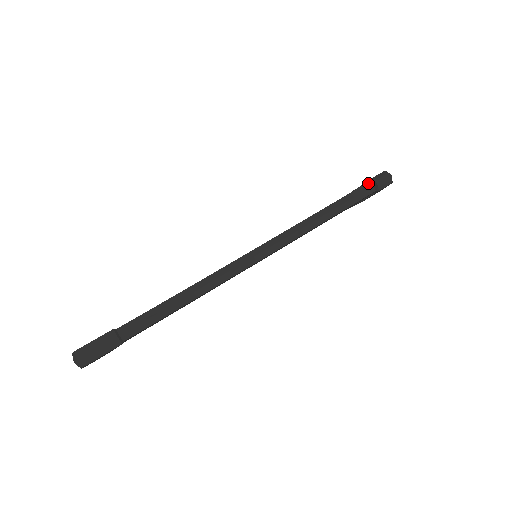
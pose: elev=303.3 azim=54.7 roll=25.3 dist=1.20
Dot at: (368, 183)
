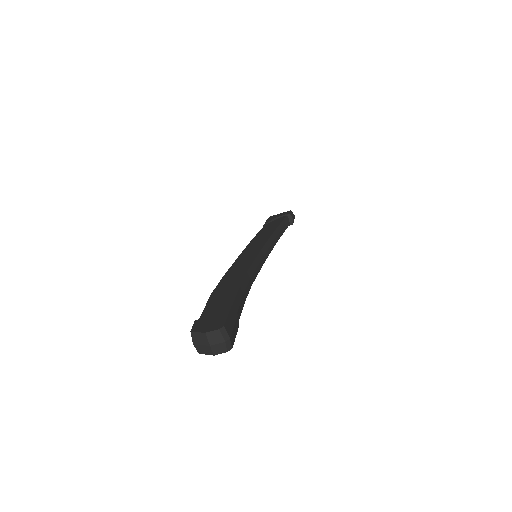
Dot at: (287, 216)
